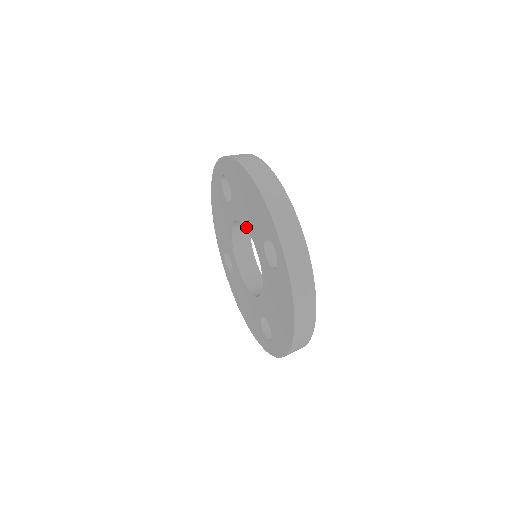
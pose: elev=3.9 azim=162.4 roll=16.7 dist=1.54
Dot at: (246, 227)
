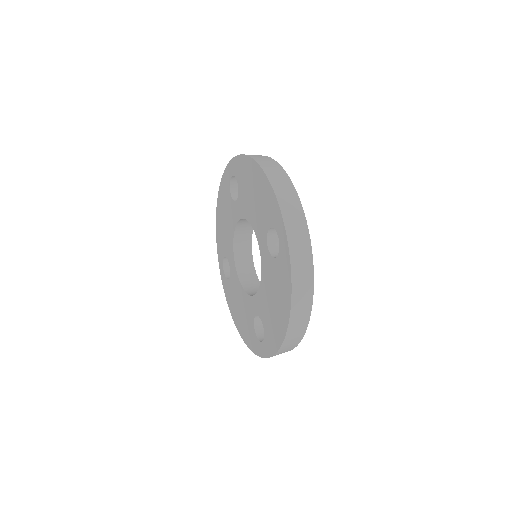
Dot at: (250, 222)
